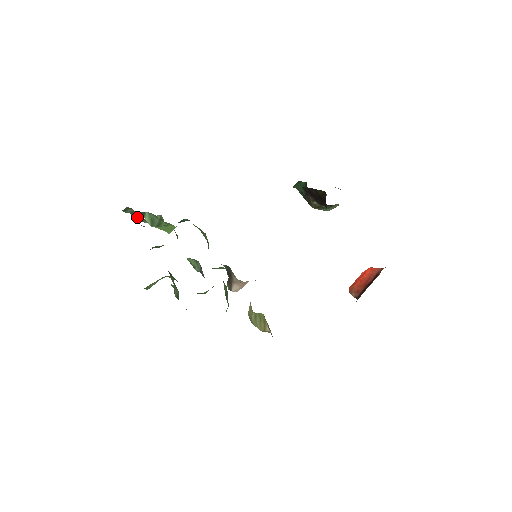
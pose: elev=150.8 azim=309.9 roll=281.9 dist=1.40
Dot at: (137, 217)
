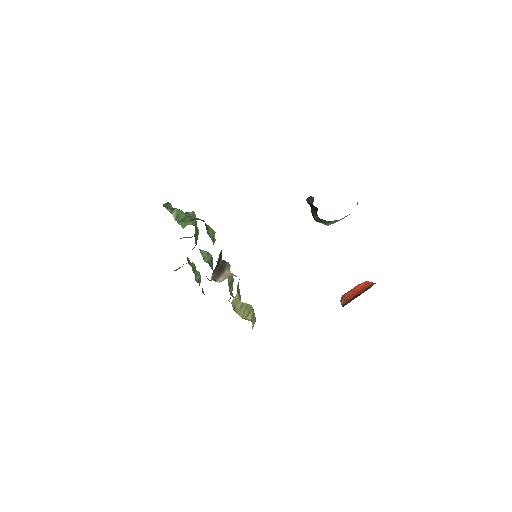
Dot at: occluded
